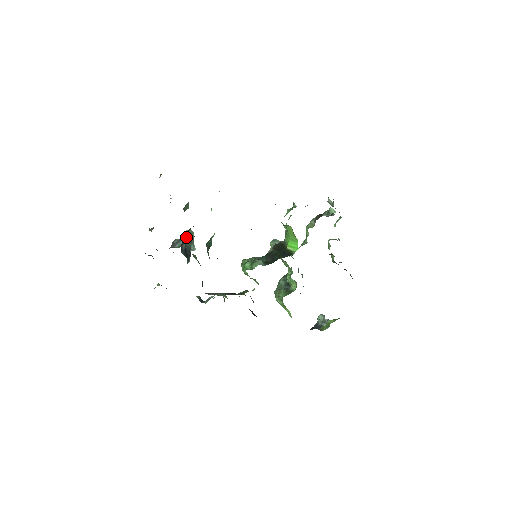
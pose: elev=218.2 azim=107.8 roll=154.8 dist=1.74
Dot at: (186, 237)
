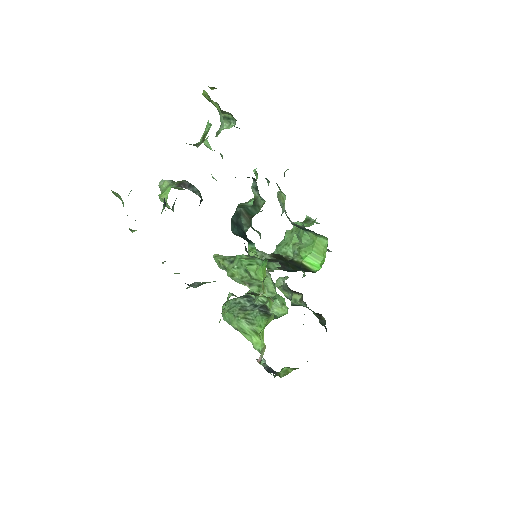
Dot at: occluded
